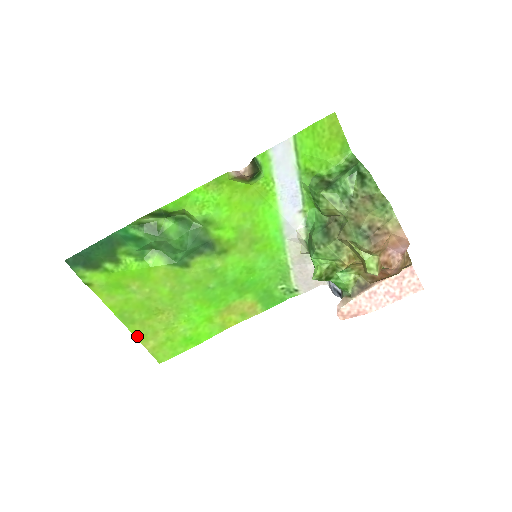
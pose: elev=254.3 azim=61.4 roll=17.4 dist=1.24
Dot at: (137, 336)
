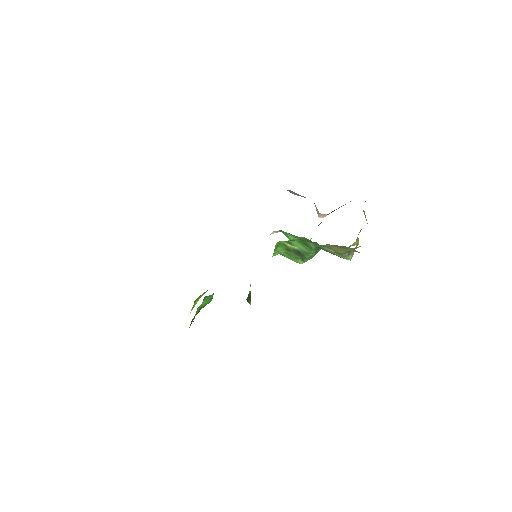
Dot at: occluded
